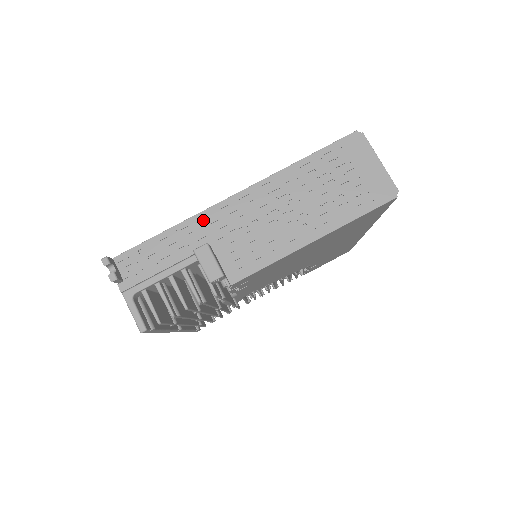
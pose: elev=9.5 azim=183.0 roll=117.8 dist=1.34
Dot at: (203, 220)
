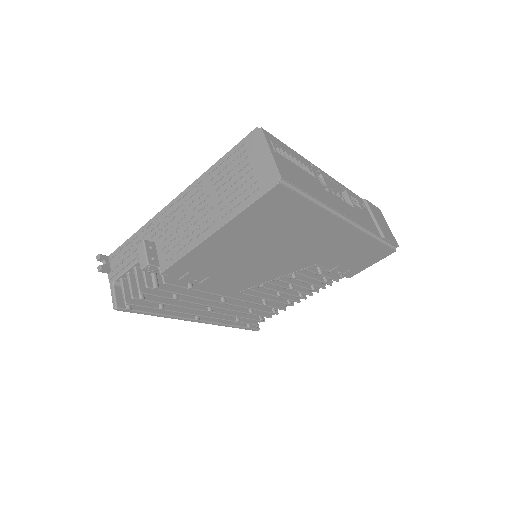
Dot at: (154, 223)
